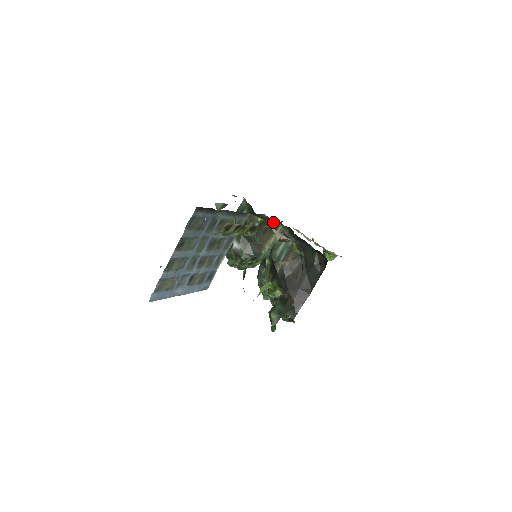
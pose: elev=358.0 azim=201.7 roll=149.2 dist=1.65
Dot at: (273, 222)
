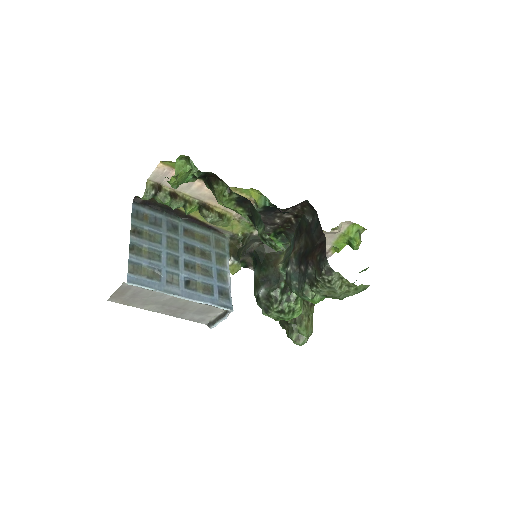
Dot at: occluded
